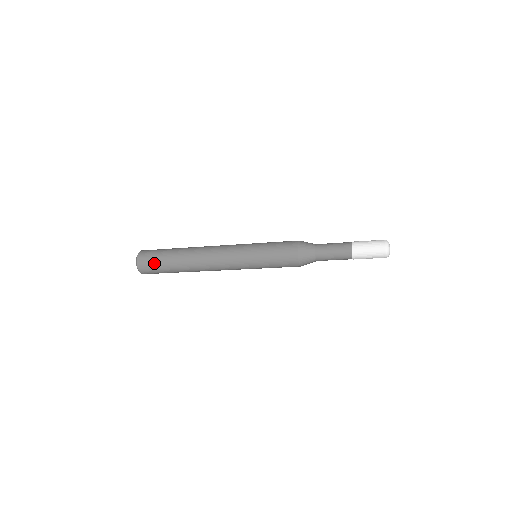
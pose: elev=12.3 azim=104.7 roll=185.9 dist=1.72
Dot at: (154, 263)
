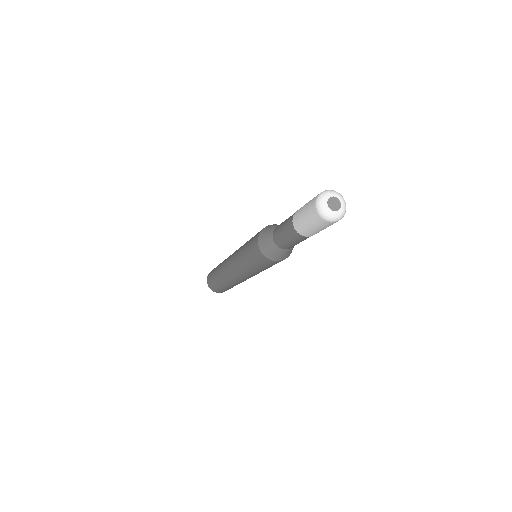
Dot at: (216, 288)
